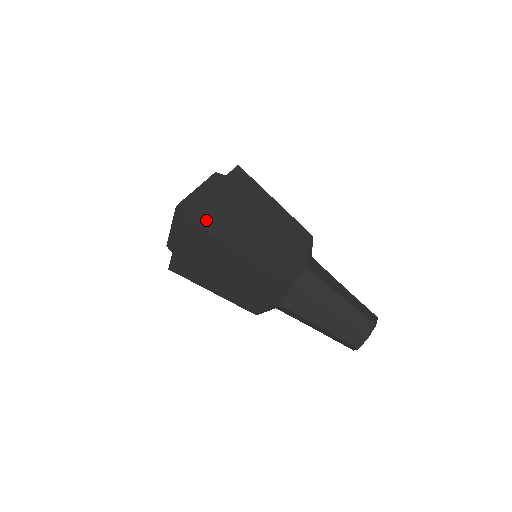
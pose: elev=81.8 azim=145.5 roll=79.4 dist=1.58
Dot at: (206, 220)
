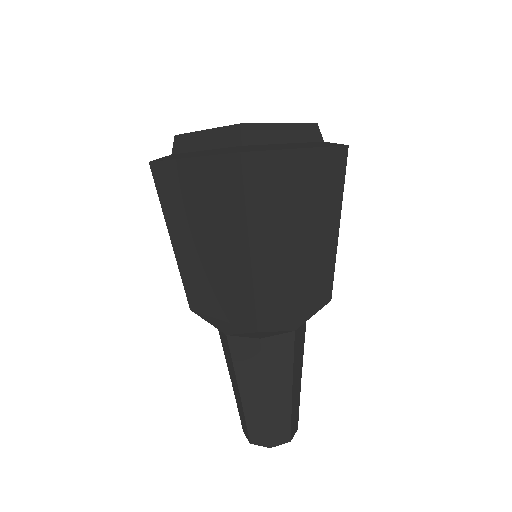
Dot at: (257, 186)
